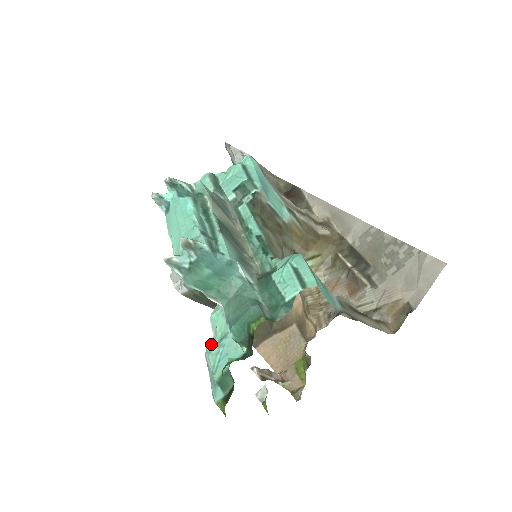
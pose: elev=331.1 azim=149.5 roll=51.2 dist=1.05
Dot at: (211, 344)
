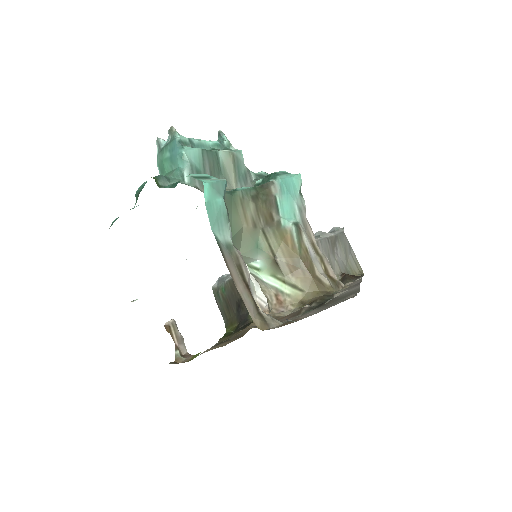
Dot at: occluded
